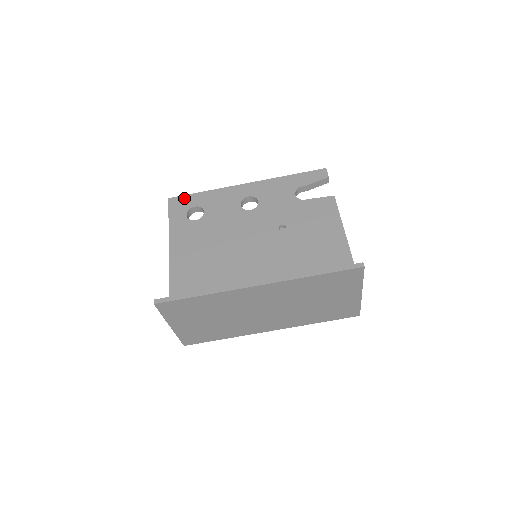
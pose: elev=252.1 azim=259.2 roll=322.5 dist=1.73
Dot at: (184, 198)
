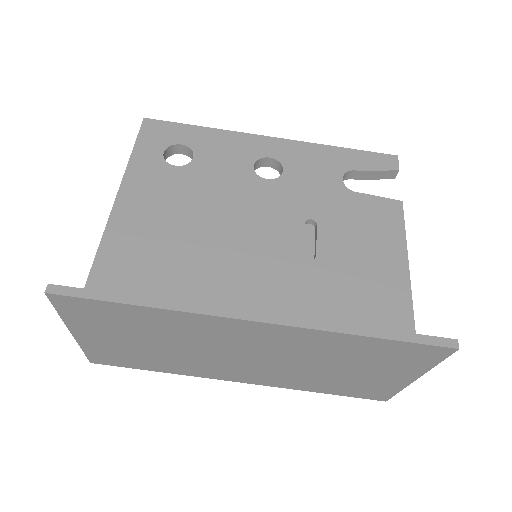
Dot at: (168, 126)
